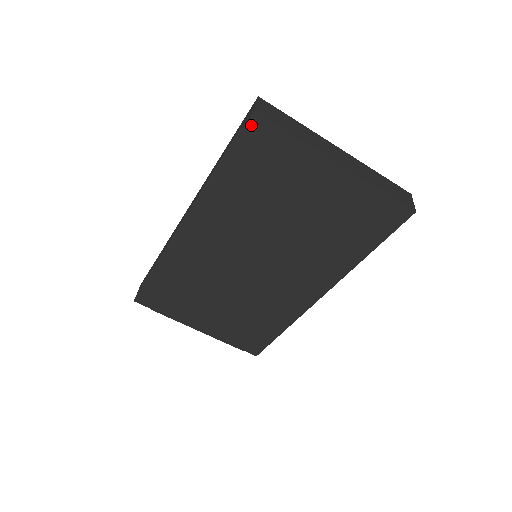
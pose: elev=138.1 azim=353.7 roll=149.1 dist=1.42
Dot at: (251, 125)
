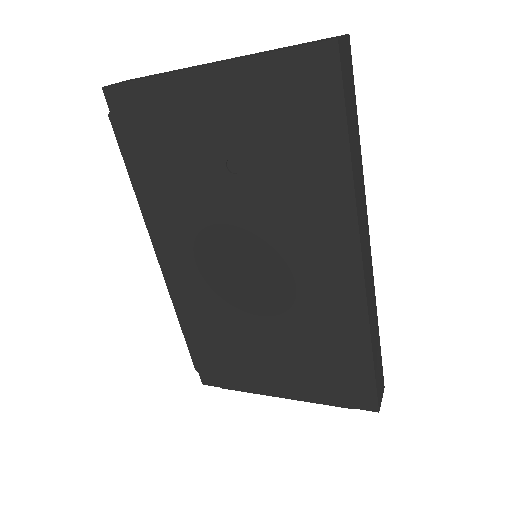
Dot at: (112, 104)
